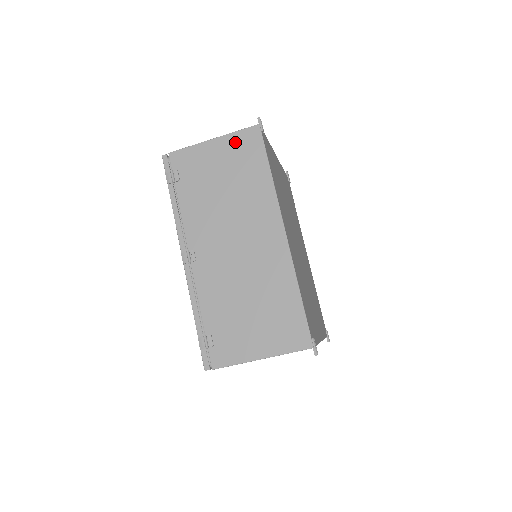
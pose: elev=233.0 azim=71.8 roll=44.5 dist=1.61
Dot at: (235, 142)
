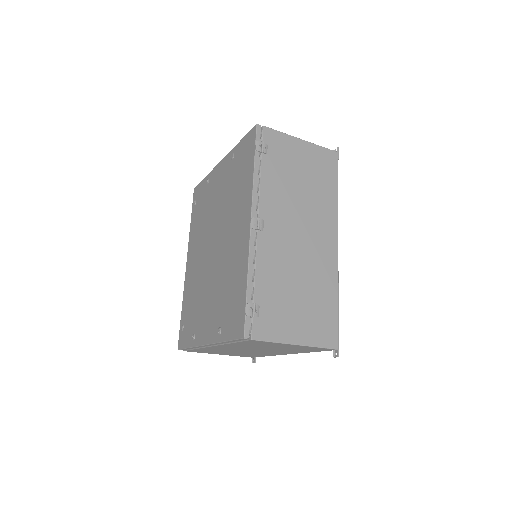
Dot at: (318, 154)
